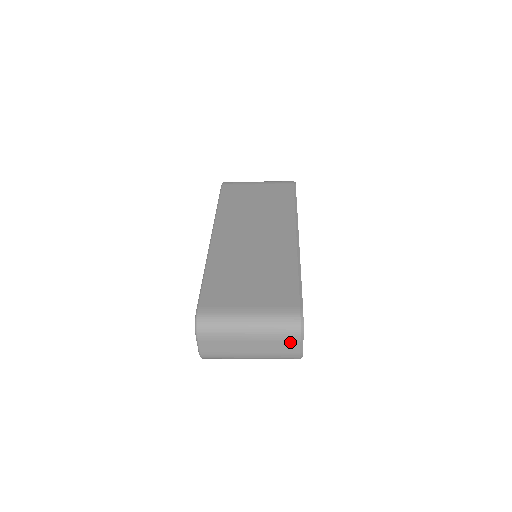
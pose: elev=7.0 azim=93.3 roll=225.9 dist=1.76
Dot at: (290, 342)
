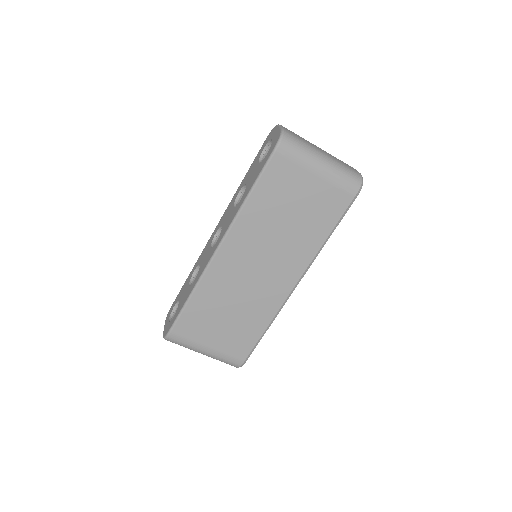
Dot at: (348, 165)
